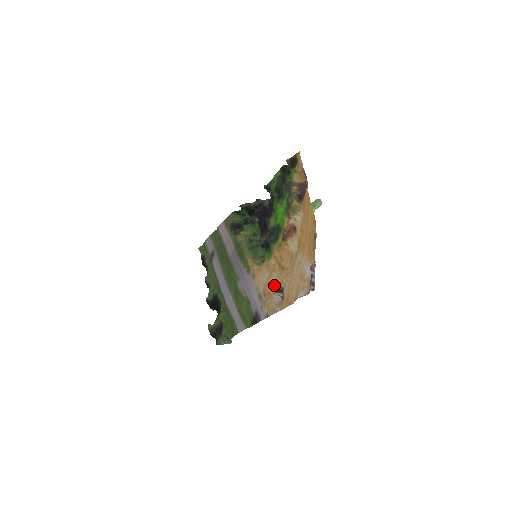
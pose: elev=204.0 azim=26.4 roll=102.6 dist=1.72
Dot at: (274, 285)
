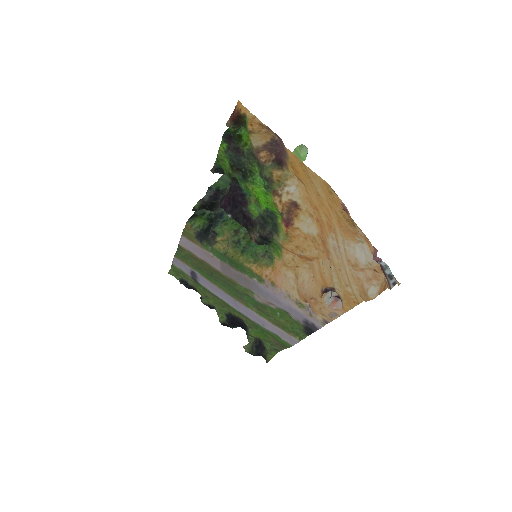
Dot at: (312, 285)
